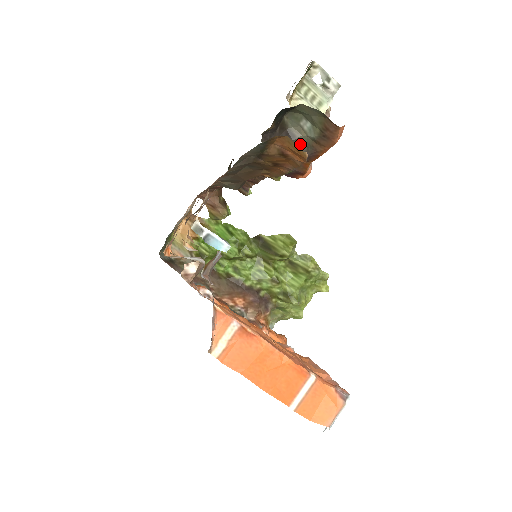
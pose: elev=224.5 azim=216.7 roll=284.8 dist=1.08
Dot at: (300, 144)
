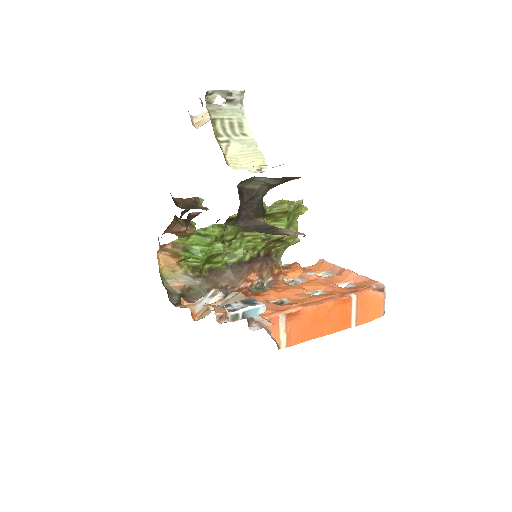
Dot at: (262, 190)
